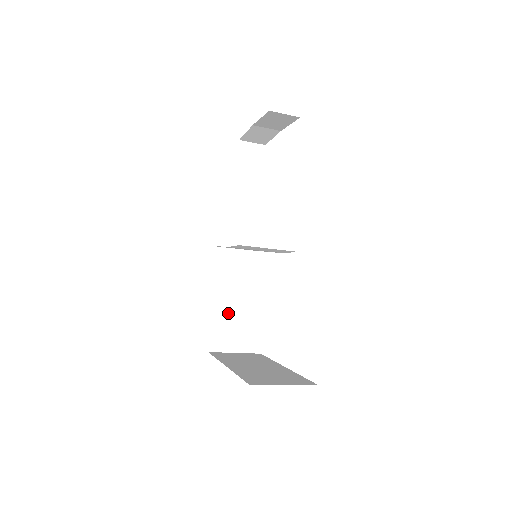
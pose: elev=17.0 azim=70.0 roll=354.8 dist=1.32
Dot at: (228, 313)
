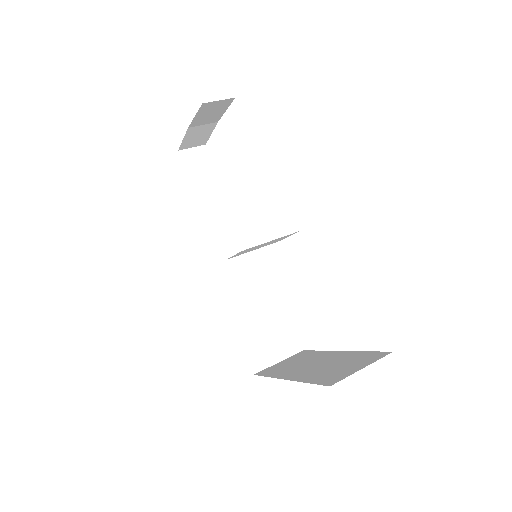
Dot at: (254, 326)
